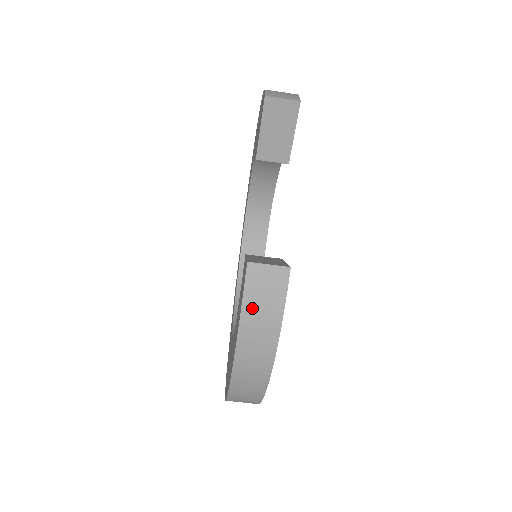
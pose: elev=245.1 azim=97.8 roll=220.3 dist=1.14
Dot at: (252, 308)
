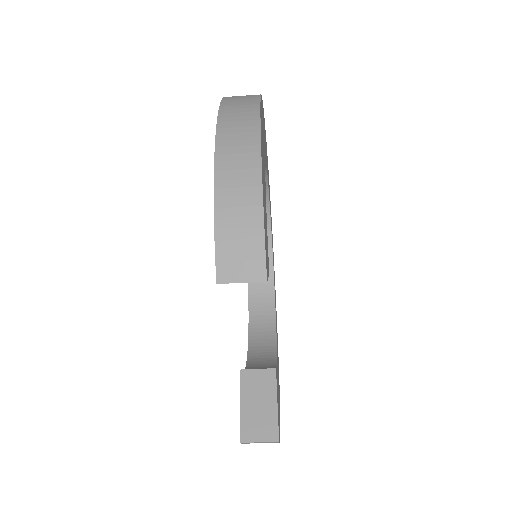
Dot at: occluded
